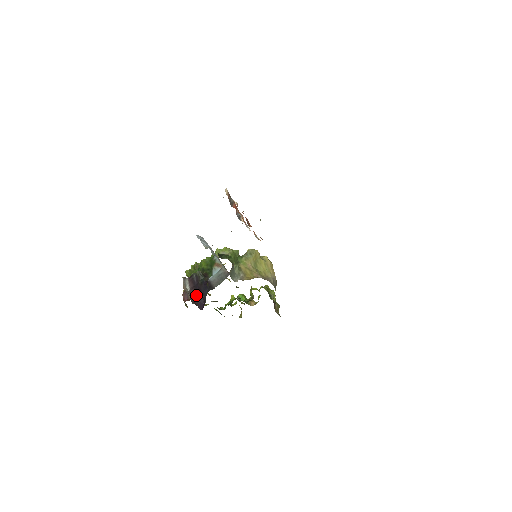
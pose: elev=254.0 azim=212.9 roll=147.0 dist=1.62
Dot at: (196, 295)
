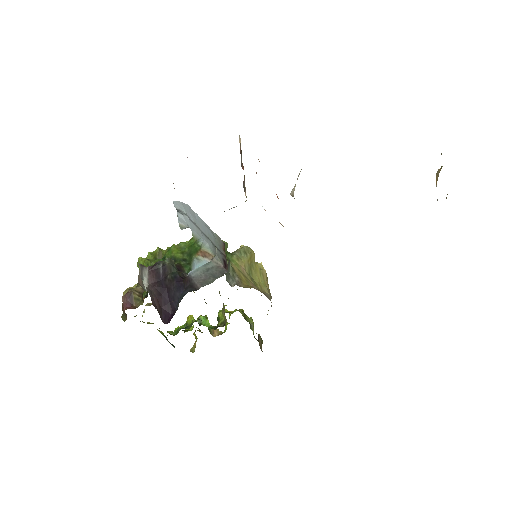
Dot at: (159, 297)
